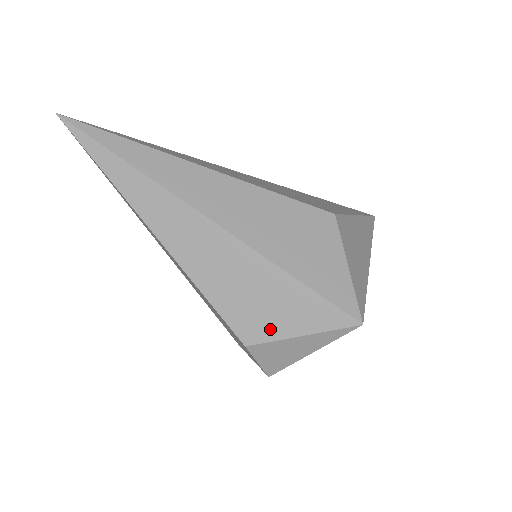
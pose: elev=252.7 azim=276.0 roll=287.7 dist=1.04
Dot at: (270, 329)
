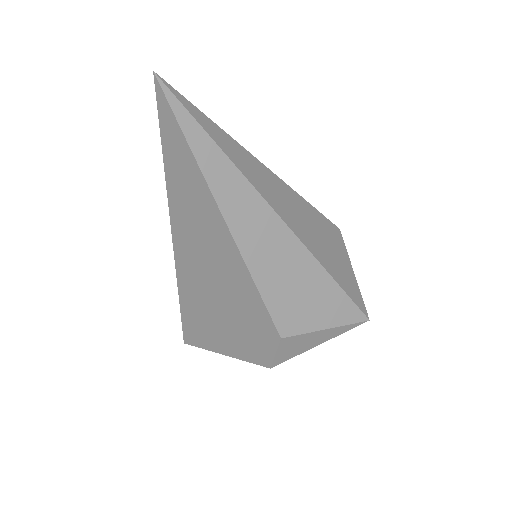
Dot at: (305, 323)
